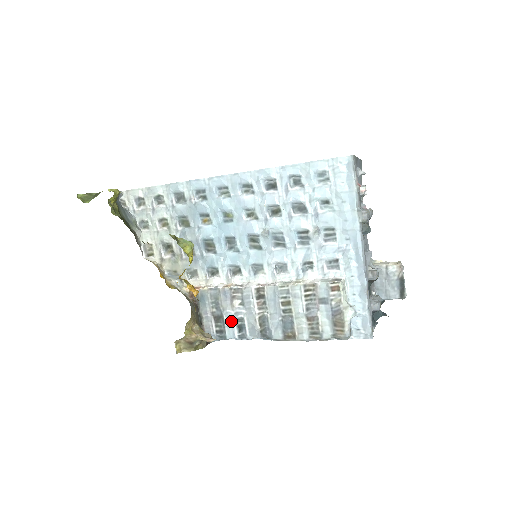
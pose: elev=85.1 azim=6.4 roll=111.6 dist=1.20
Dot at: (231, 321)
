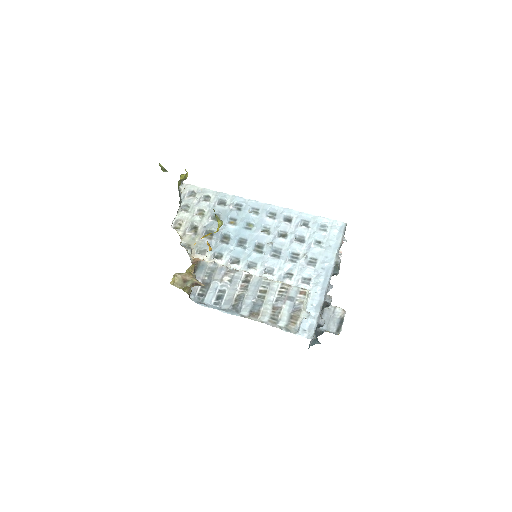
Dot at: (215, 290)
